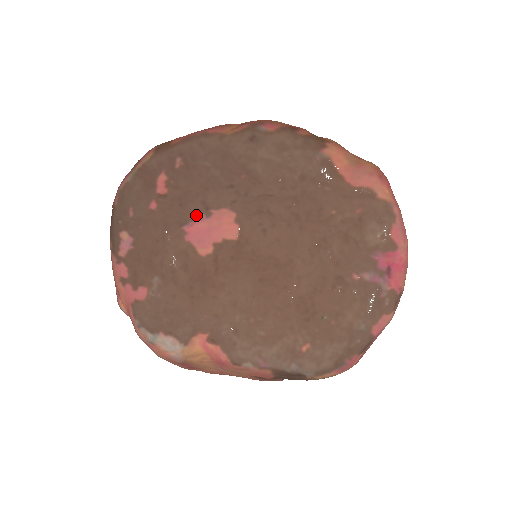
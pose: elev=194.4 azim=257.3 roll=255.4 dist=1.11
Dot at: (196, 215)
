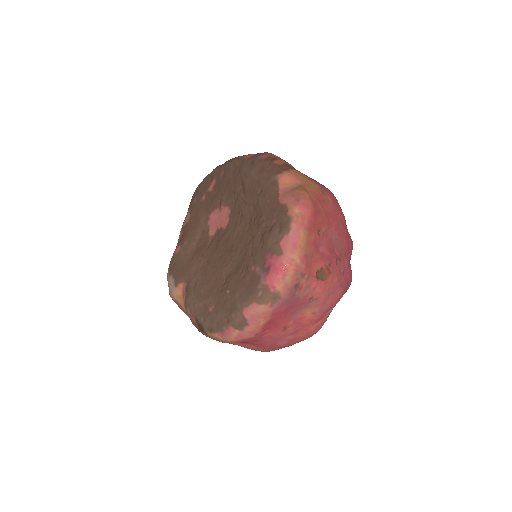
Dot at: (216, 208)
